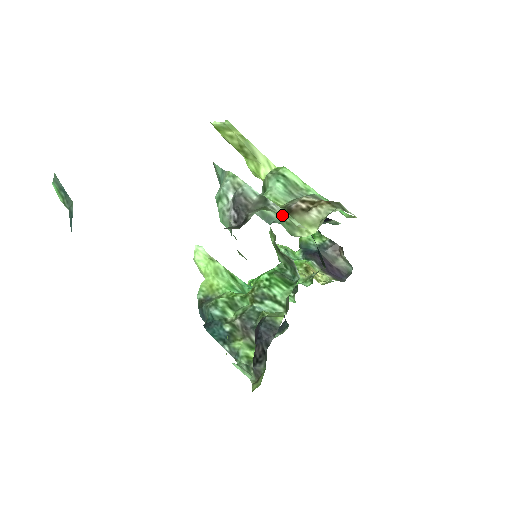
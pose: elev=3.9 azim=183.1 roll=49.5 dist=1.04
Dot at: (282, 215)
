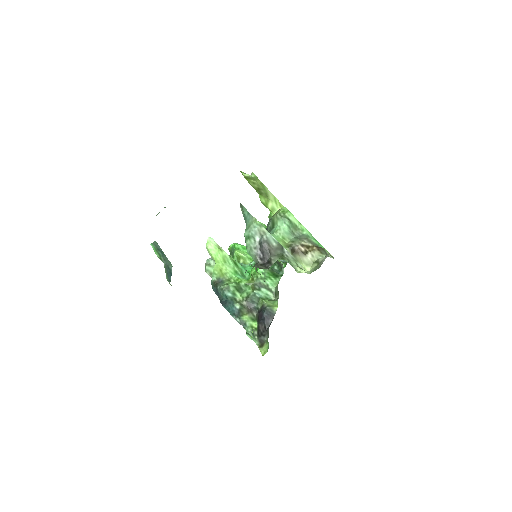
Dot at: (292, 261)
